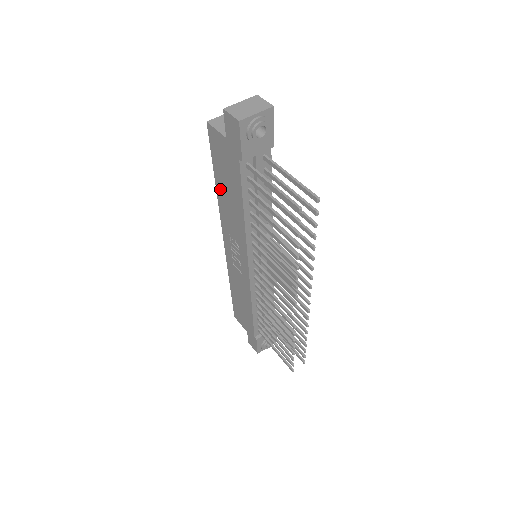
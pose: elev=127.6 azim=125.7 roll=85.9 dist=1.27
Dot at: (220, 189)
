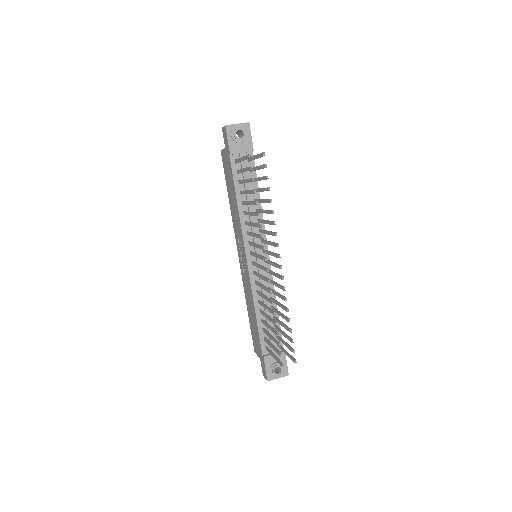
Dot at: (230, 199)
